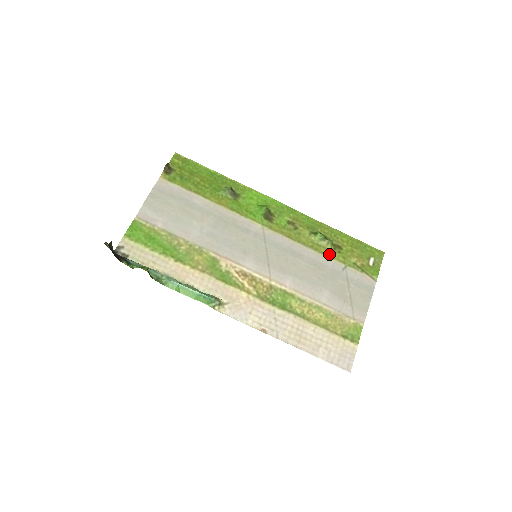
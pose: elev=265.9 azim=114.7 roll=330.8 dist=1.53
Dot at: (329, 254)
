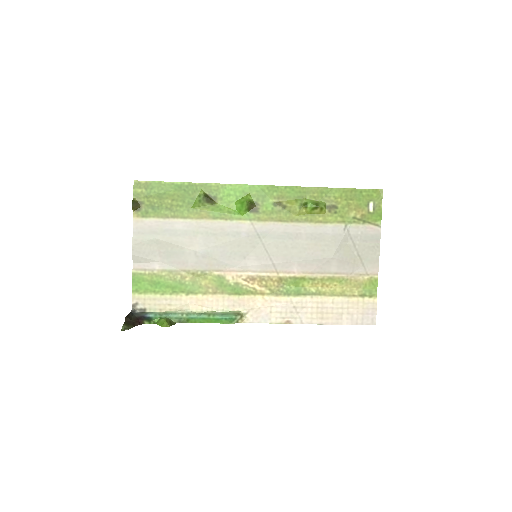
Dot at: (326, 220)
